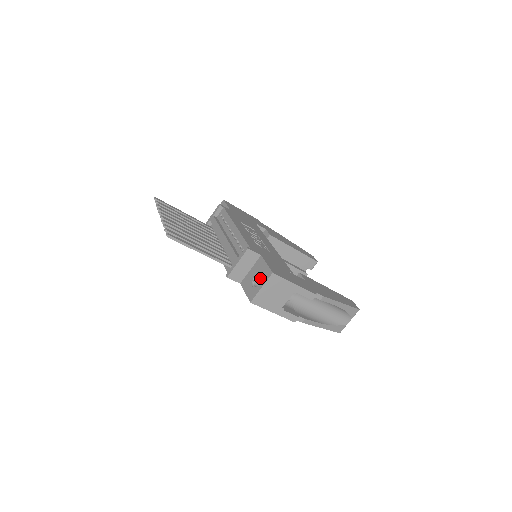
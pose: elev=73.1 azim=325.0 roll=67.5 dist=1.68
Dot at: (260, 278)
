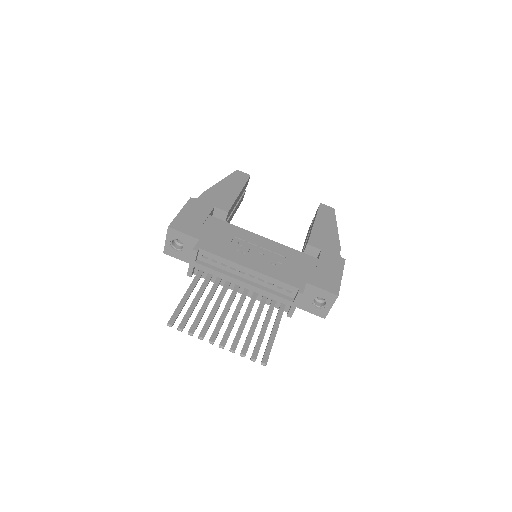
Dot at: occluded
